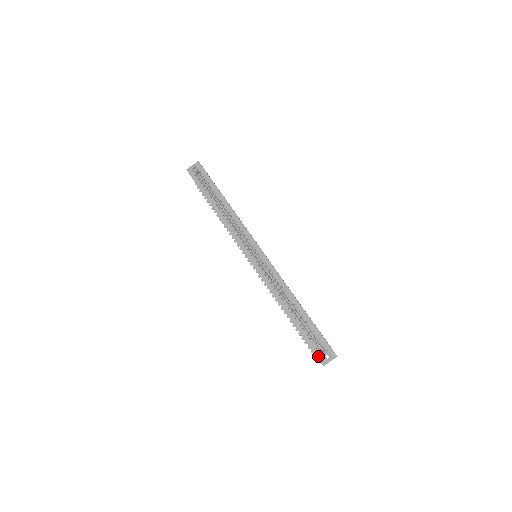
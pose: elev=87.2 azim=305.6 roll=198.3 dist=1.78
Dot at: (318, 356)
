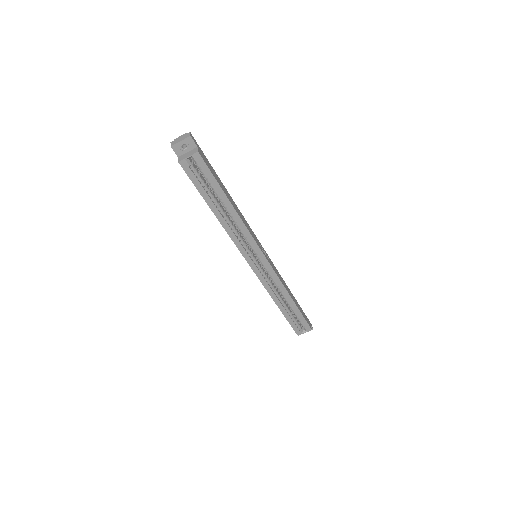
Dot at: occluded
